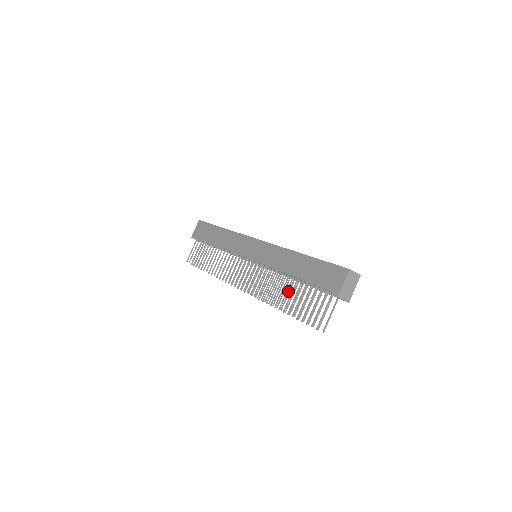
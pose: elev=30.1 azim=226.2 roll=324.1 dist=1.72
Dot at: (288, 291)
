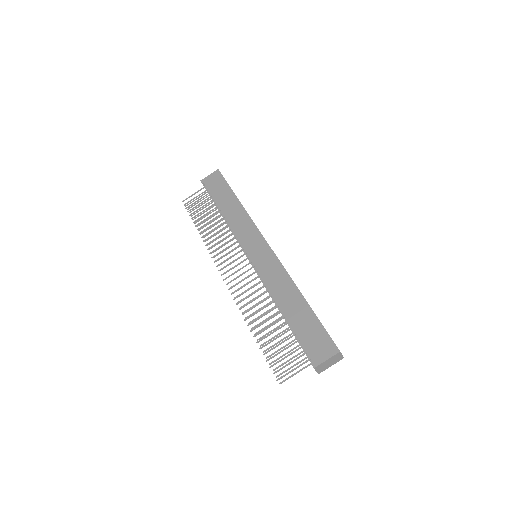
Dot at: (268, 317)
